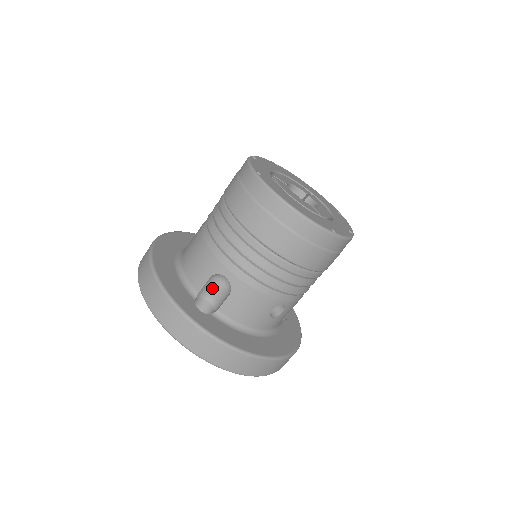
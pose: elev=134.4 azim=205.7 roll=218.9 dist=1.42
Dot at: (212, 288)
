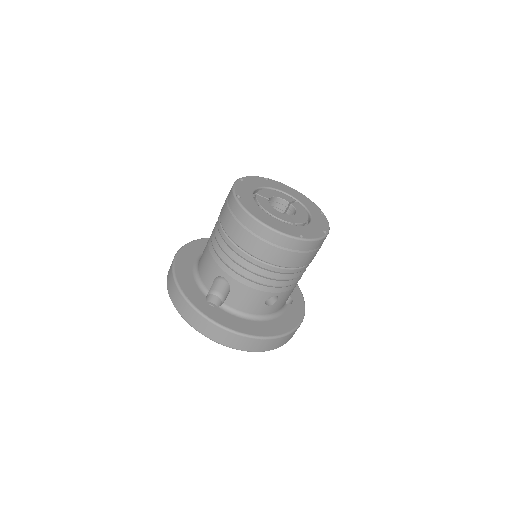
Dot at: (219, 286)
